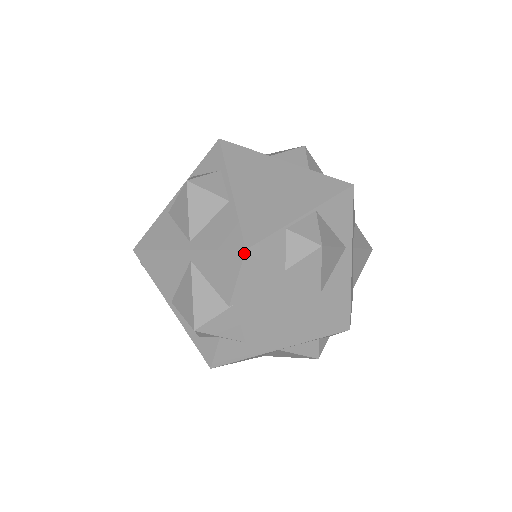
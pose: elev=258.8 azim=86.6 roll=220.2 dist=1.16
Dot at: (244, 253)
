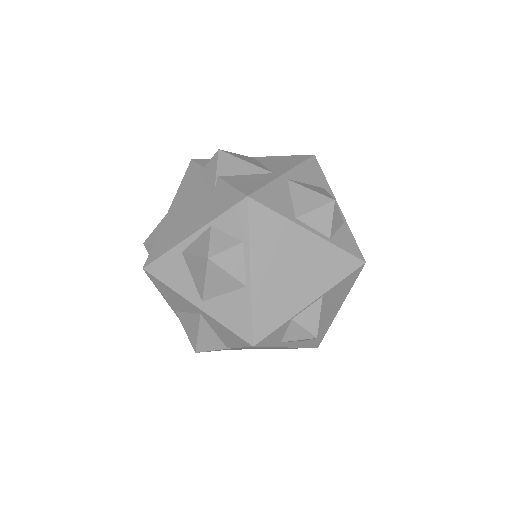
Dot at: (251, 346)
